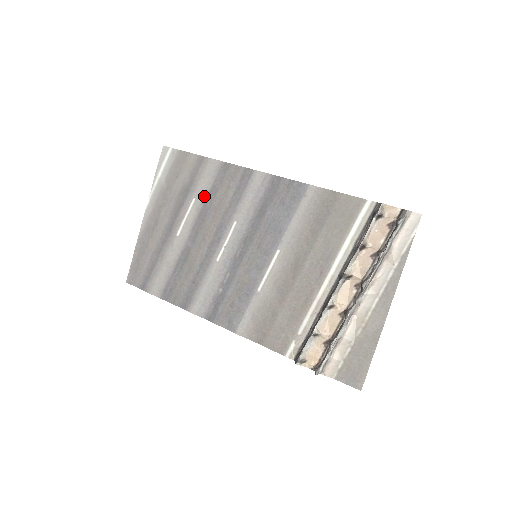
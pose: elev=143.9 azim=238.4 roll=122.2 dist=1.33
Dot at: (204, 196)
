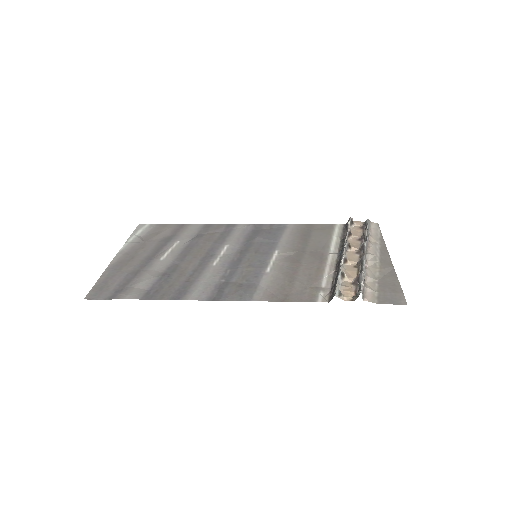
Dot at: (189, 239)
